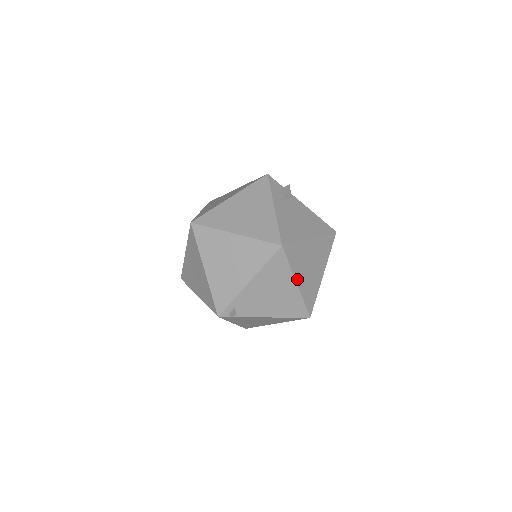
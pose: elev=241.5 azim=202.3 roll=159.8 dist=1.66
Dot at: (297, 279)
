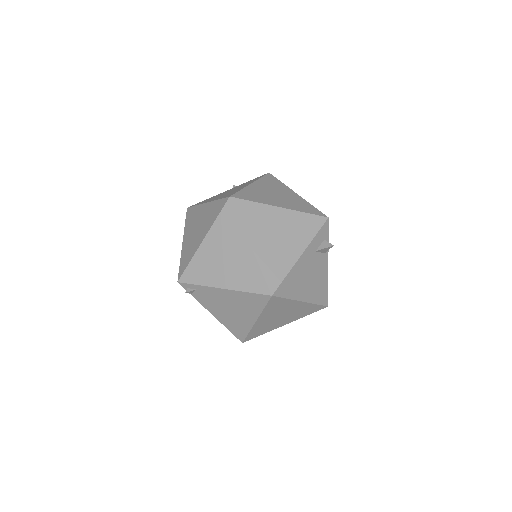
Dot at: (260, 319)
